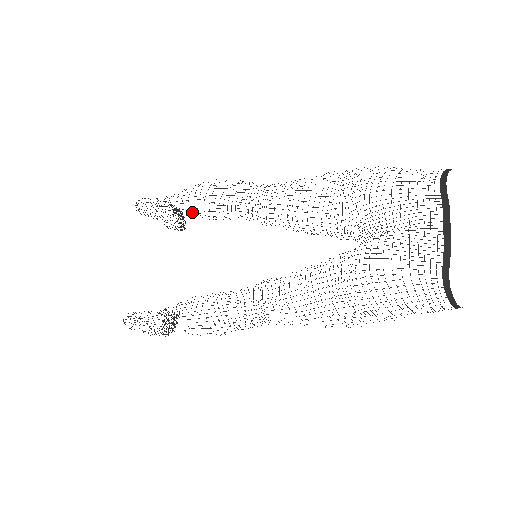
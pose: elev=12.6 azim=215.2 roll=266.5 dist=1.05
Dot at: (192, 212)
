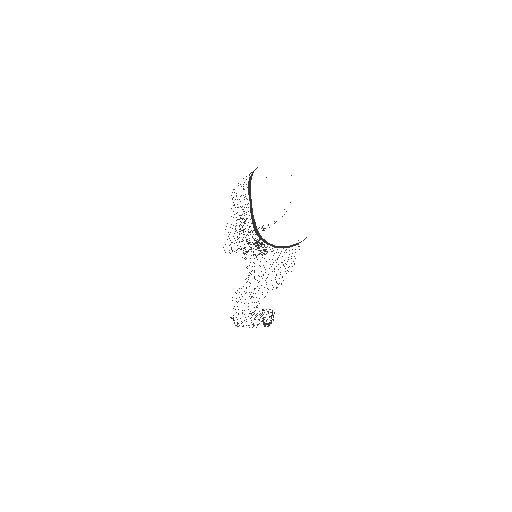
Dot at: occluded
